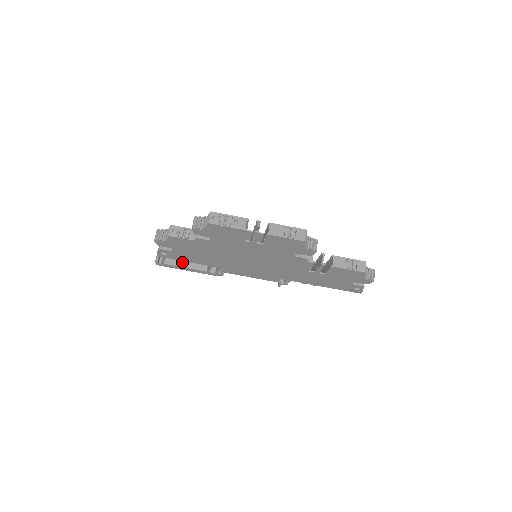
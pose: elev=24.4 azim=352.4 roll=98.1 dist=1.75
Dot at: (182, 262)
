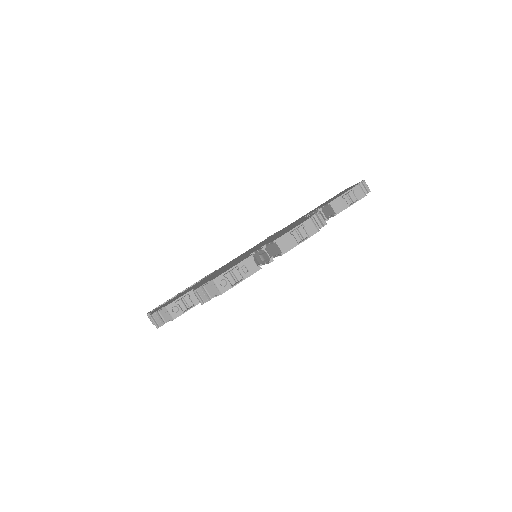
Dot at: occluded
